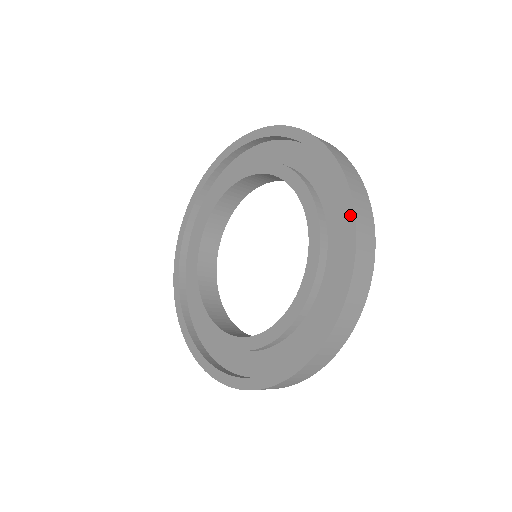
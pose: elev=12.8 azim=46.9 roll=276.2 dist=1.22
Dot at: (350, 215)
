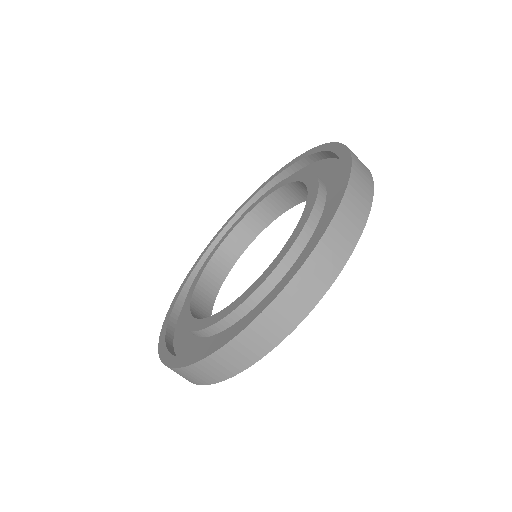
Dot at: (339, 197)
